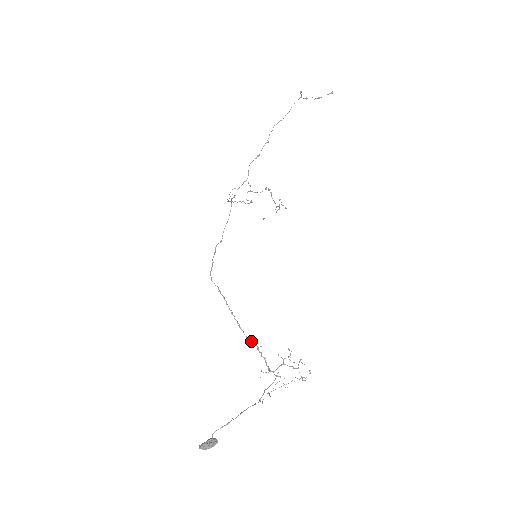
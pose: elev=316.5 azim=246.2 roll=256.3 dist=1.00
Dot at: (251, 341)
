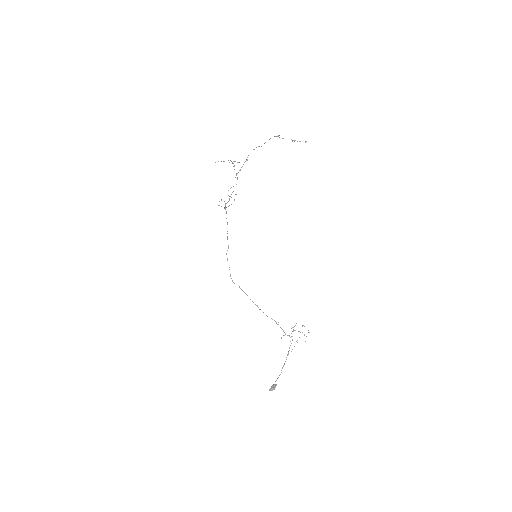
Dot at: occluded
